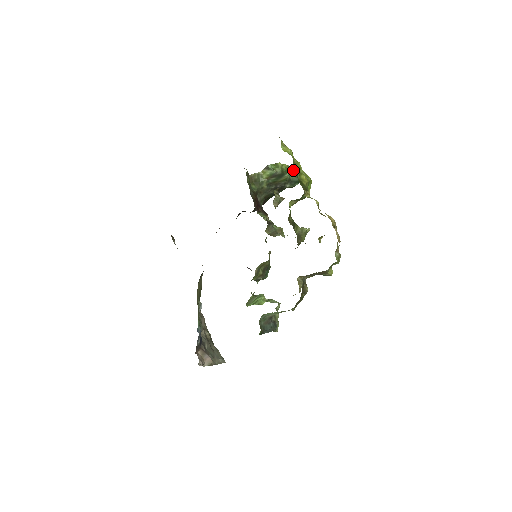
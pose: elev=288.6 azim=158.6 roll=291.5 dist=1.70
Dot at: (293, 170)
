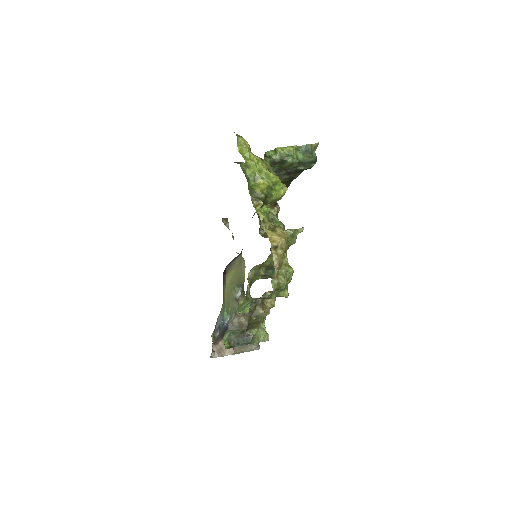
Dot at: (304, 149)
